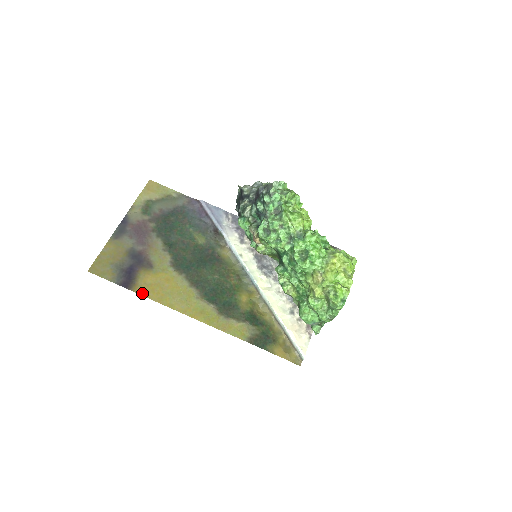
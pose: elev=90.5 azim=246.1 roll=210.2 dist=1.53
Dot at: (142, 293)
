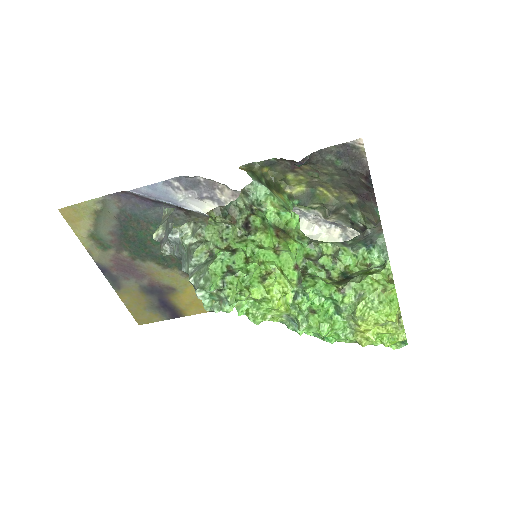
Dot at: (194, 313)
